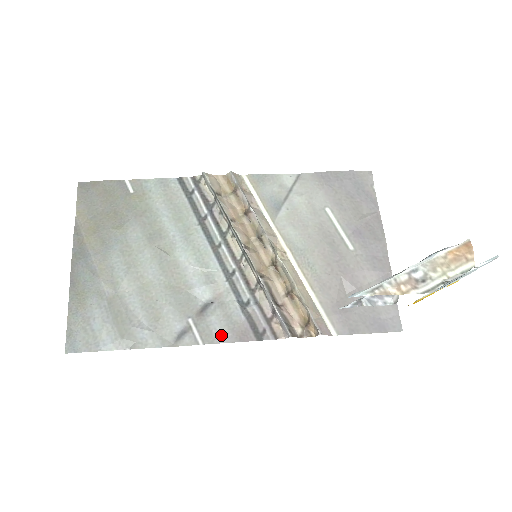
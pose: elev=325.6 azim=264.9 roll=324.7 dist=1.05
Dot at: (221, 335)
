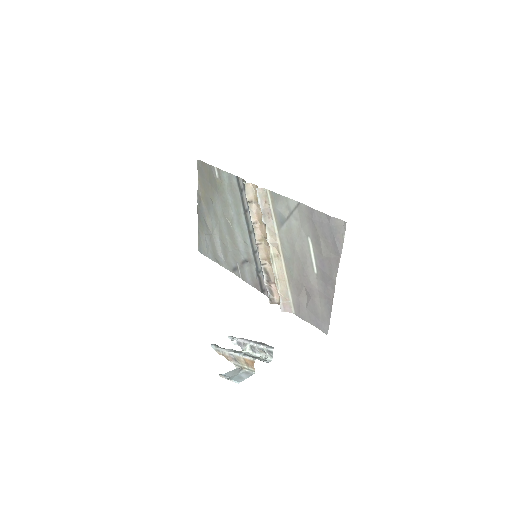
Dot at: (248, 280)
